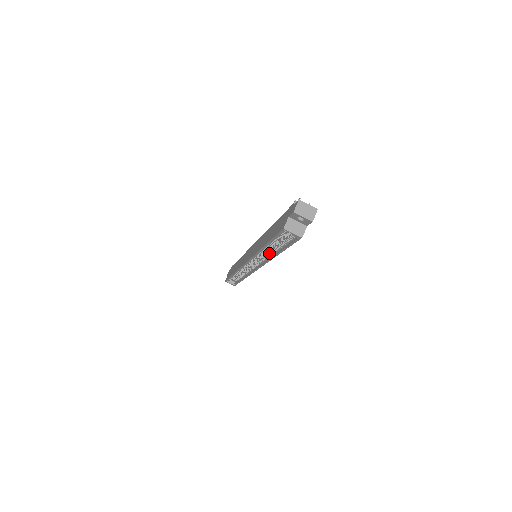
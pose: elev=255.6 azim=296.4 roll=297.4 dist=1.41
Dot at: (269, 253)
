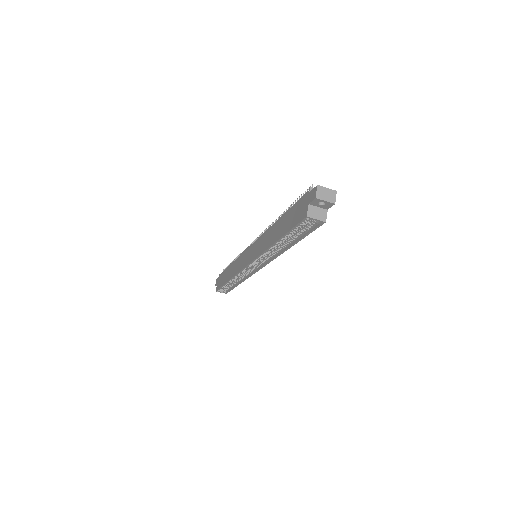
Dot at: (279, 248)
